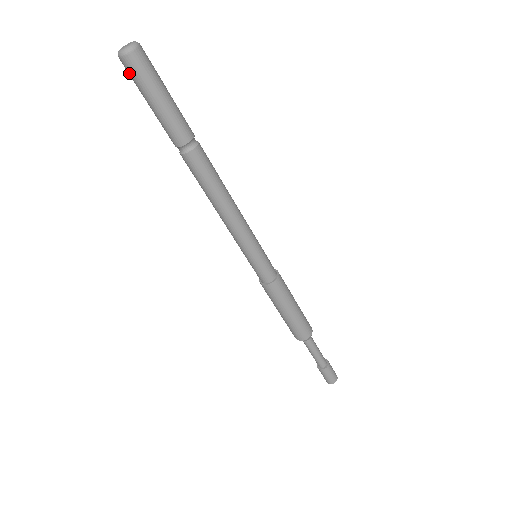
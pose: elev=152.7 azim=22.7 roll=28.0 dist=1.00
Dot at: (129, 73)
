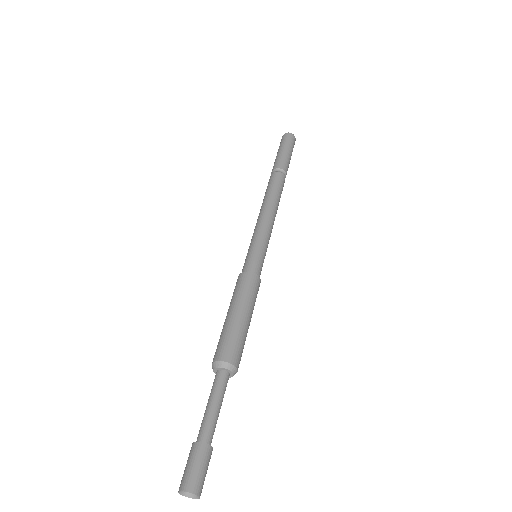
Dot at: (285, 138)
